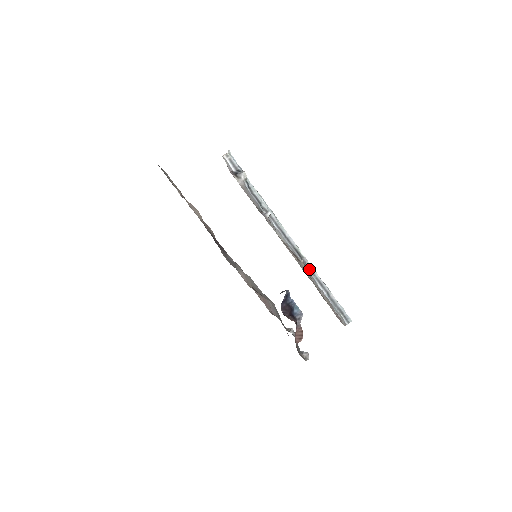
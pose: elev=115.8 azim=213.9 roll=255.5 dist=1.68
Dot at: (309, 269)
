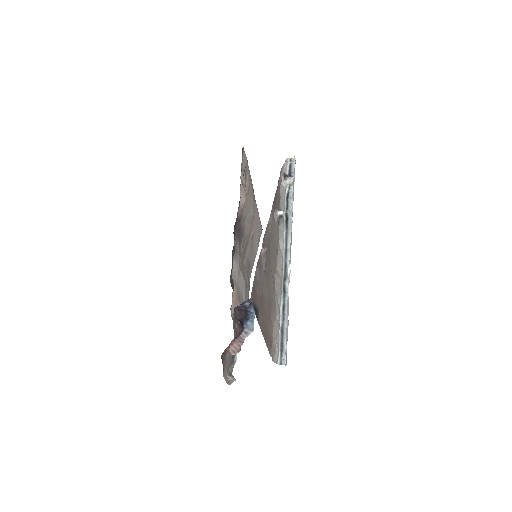
Dot at: (284, 289)
